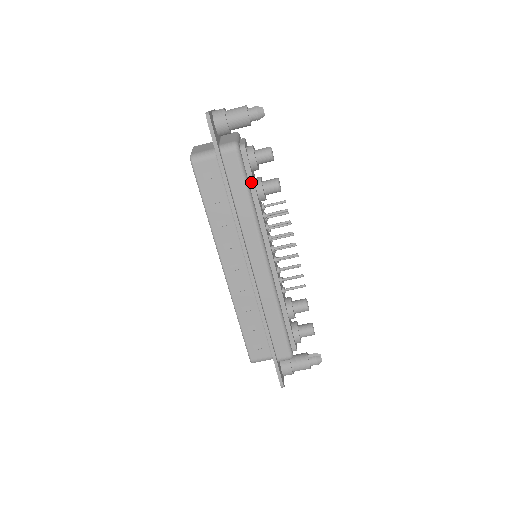
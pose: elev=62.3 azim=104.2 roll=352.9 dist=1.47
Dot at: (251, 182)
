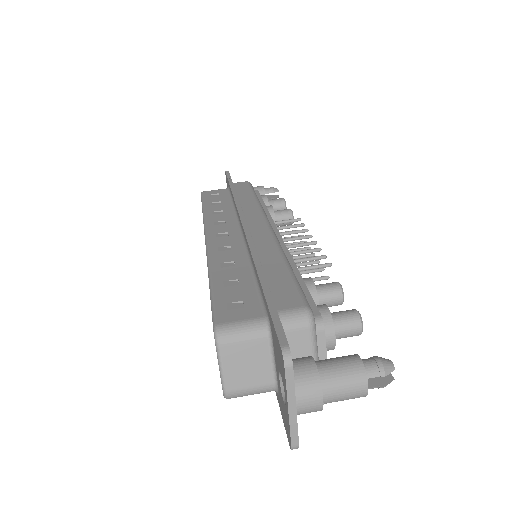
Dot at: (259, 200)
